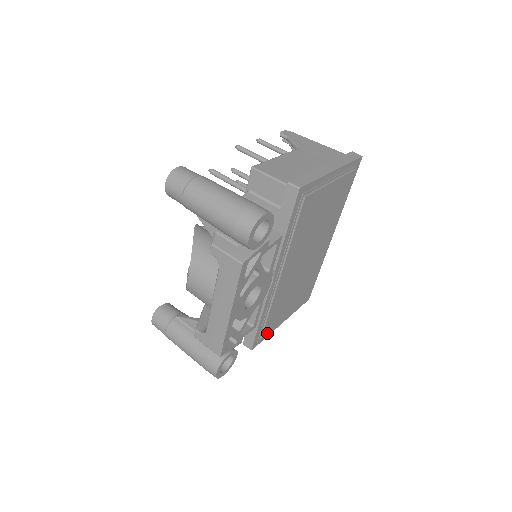
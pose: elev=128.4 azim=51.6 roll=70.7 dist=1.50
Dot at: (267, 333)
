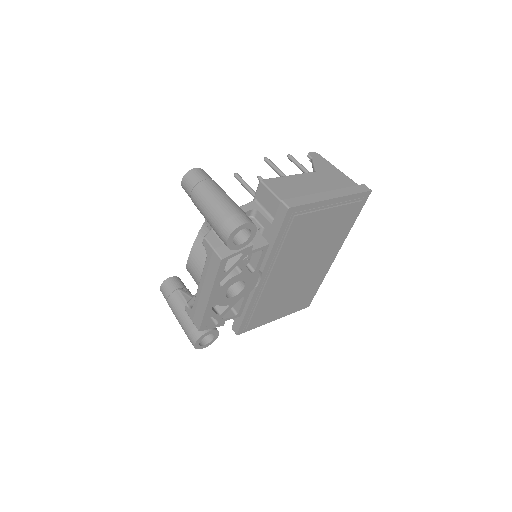
Dot at: (255, 324)
